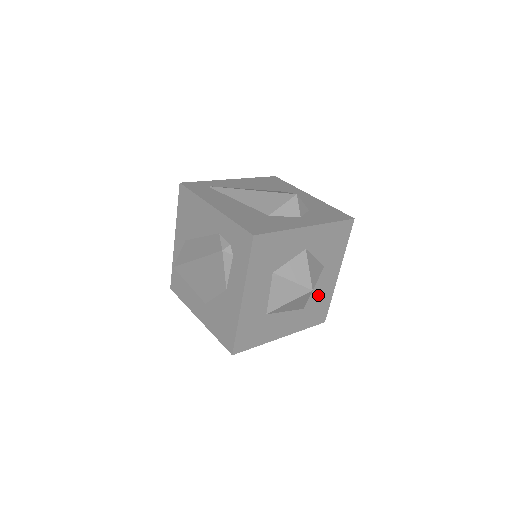
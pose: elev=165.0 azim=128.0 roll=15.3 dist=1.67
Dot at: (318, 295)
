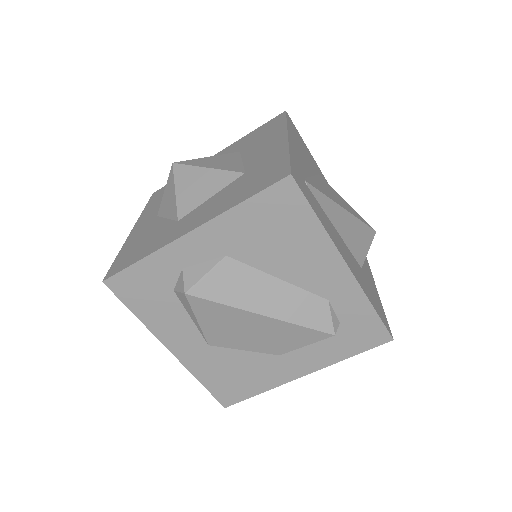
Dot at: occluded
